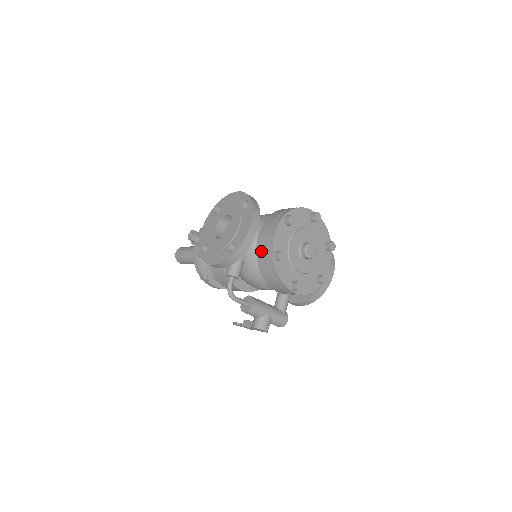
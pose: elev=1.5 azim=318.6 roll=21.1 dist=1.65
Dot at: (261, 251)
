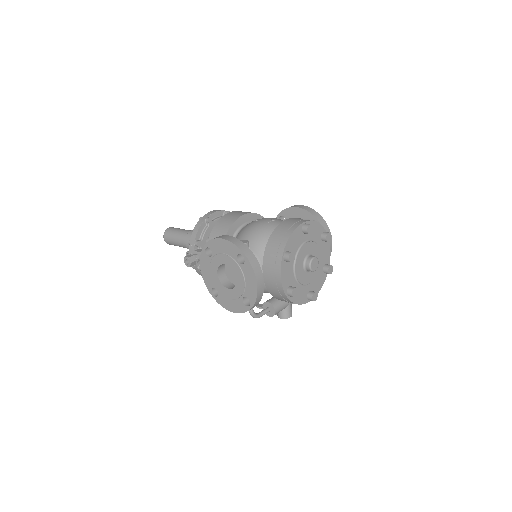
Dot at: (272, 290)
